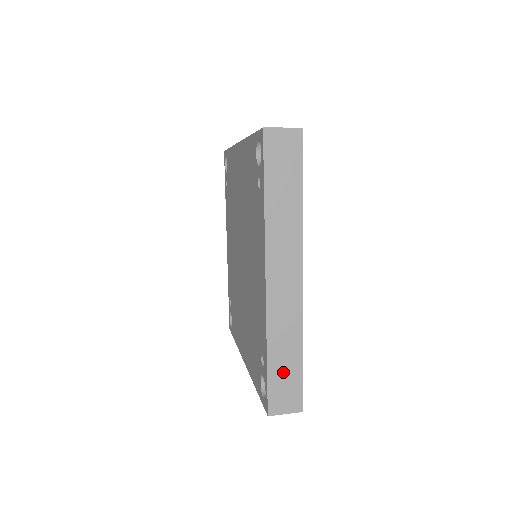
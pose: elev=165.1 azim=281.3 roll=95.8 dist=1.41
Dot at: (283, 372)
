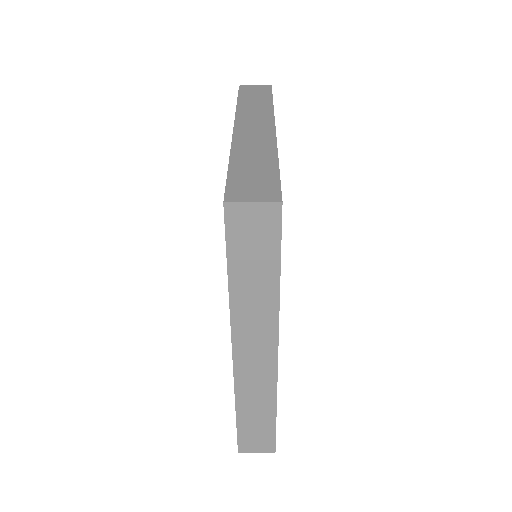
Dot at: (250, 172)
